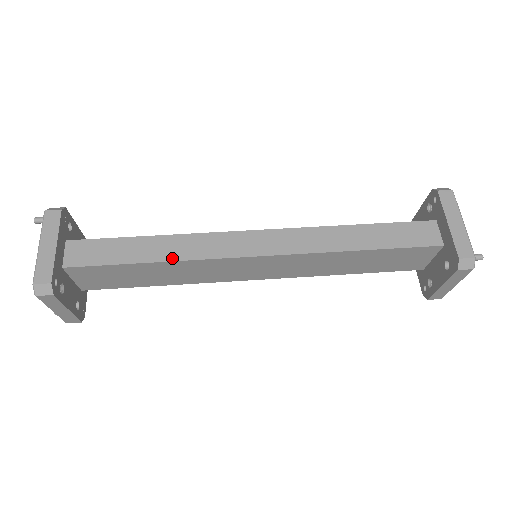
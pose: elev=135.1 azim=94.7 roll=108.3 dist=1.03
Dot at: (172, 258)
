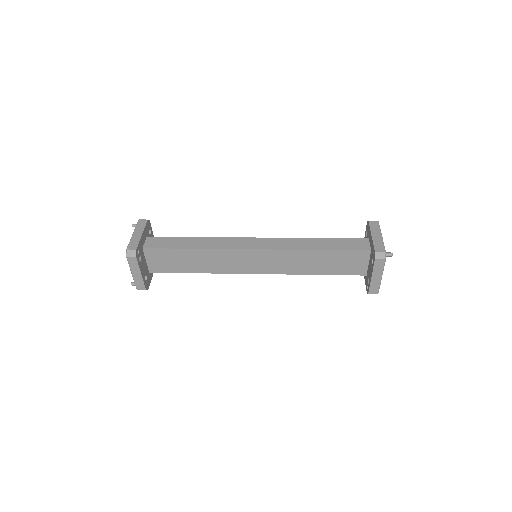
Dot at: (205, 247)
